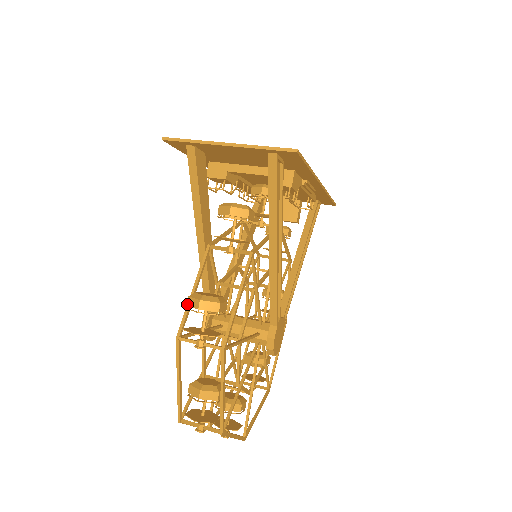
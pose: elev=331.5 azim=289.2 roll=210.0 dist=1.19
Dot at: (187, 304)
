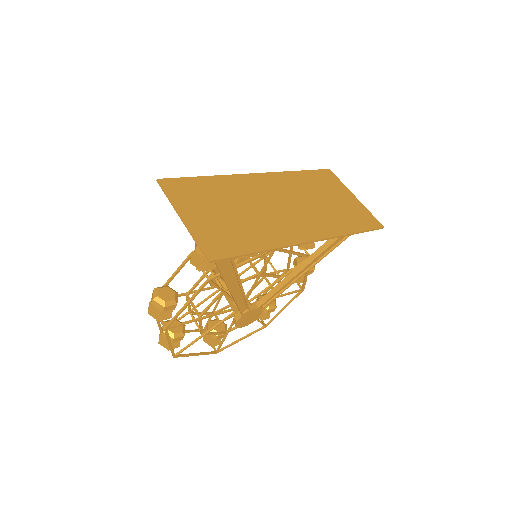
Dot at: occluded
